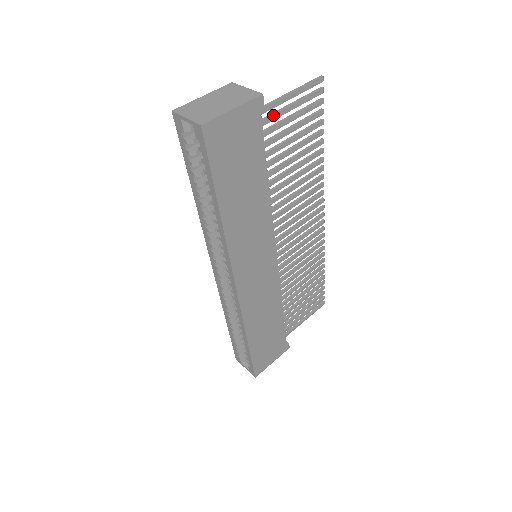
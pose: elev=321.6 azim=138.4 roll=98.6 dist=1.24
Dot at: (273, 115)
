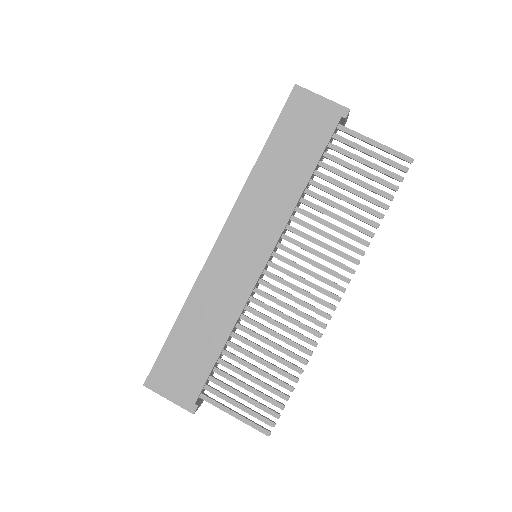
Dot at: (351, 142)
